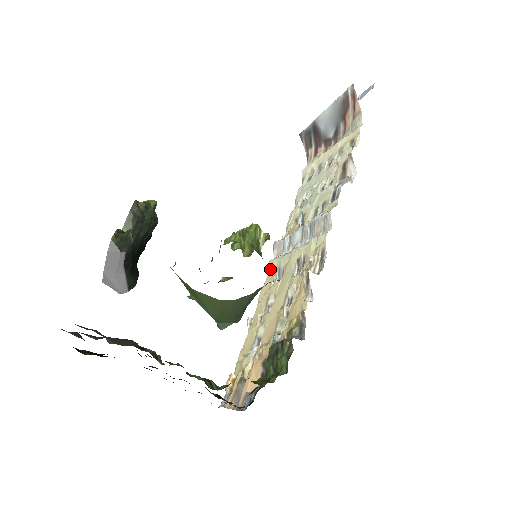
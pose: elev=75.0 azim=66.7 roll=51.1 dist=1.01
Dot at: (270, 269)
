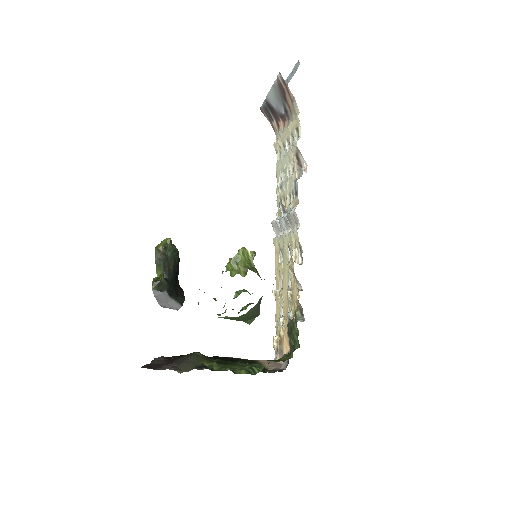
Dot at: (275, 247)
